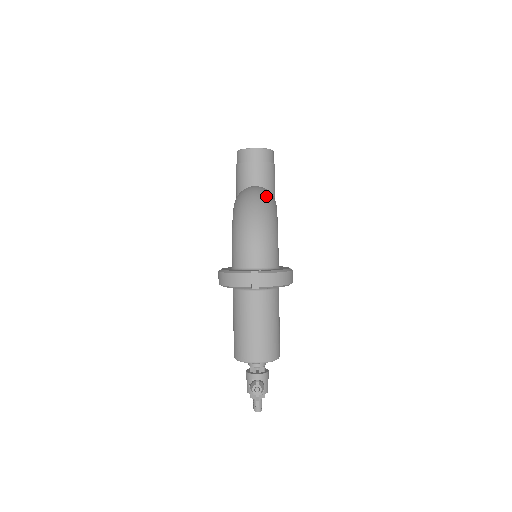
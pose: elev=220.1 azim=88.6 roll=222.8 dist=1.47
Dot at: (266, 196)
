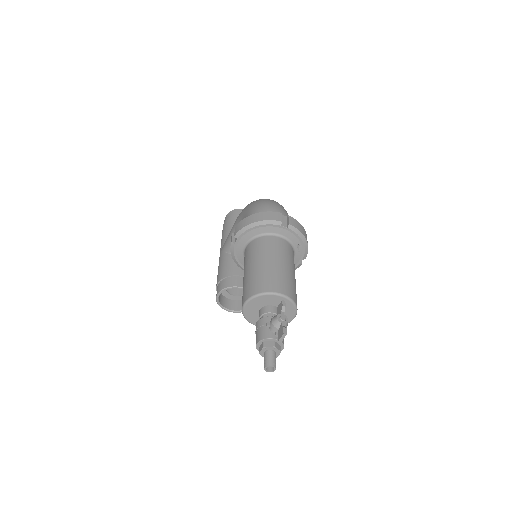
Dot at: occluded
